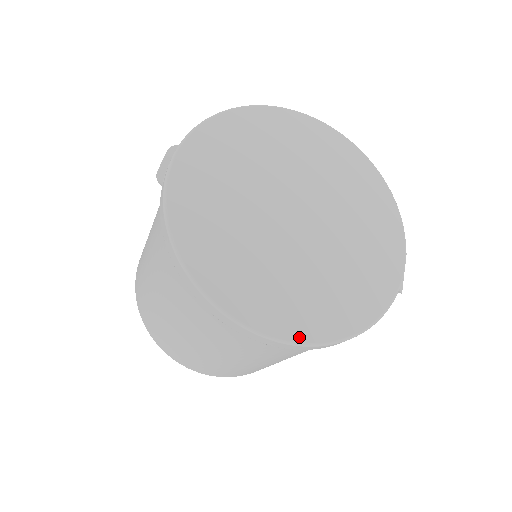
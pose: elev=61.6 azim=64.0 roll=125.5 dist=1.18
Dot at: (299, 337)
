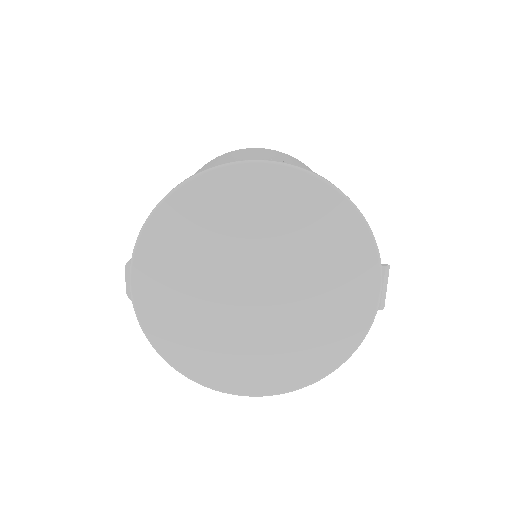
Dot at: (280, 390)
